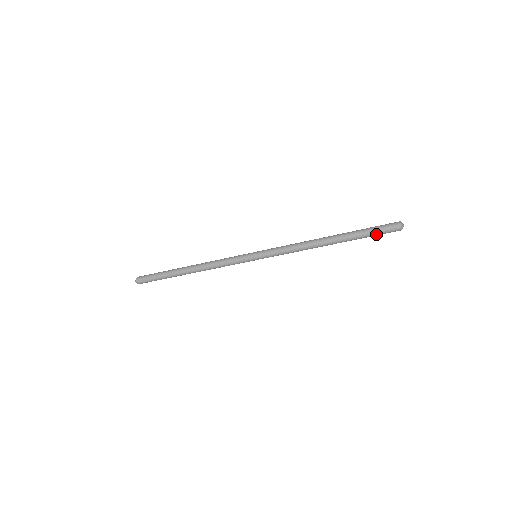
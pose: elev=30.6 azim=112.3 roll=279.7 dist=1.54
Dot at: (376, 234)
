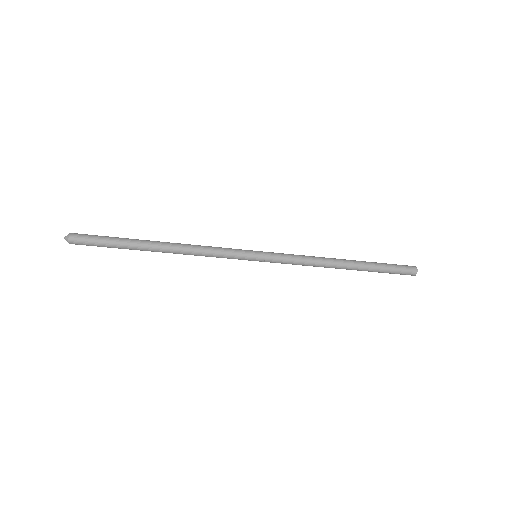
Dot at: (391, 273)
